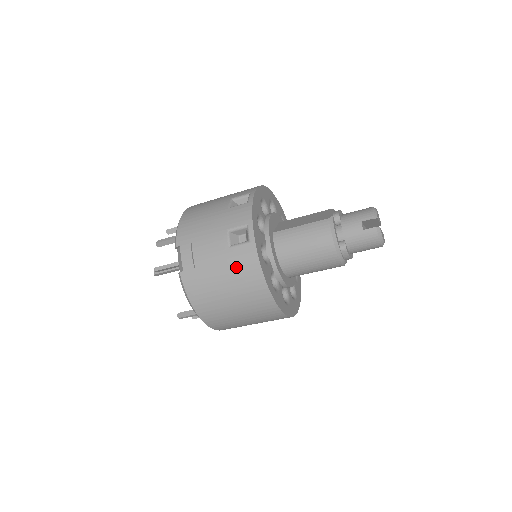
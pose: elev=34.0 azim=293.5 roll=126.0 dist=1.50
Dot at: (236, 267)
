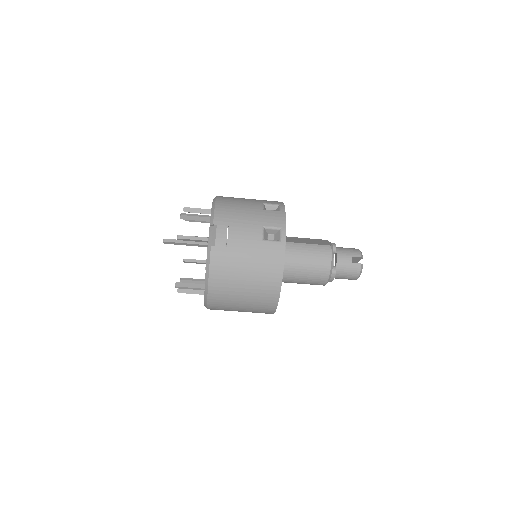
Dot at: (263, 258)
